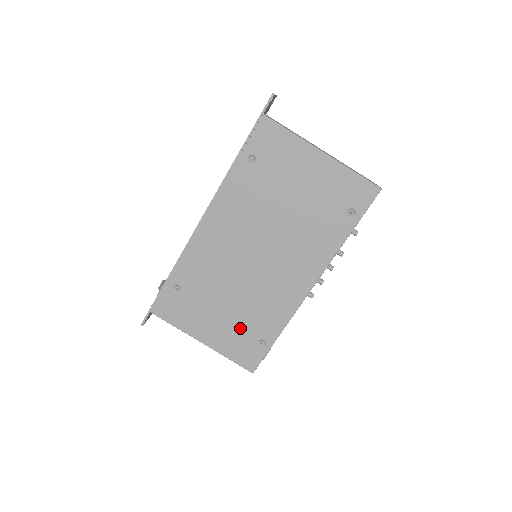
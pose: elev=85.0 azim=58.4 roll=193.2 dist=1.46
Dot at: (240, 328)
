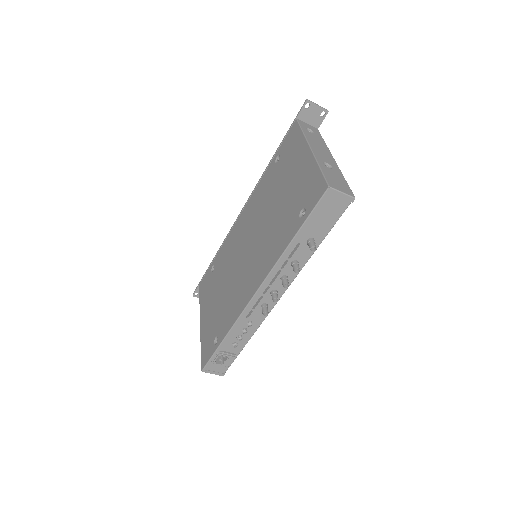
Dot at: (215, 319)
